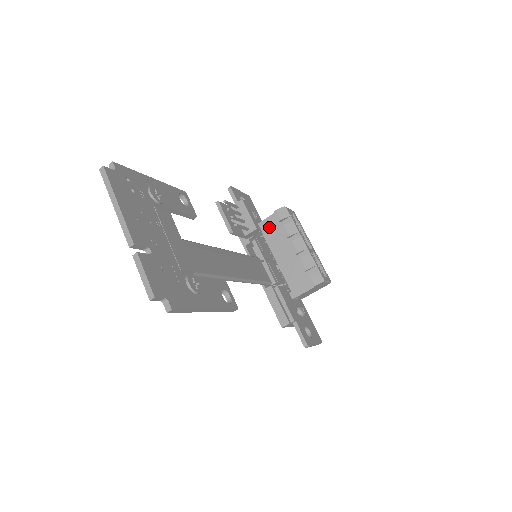
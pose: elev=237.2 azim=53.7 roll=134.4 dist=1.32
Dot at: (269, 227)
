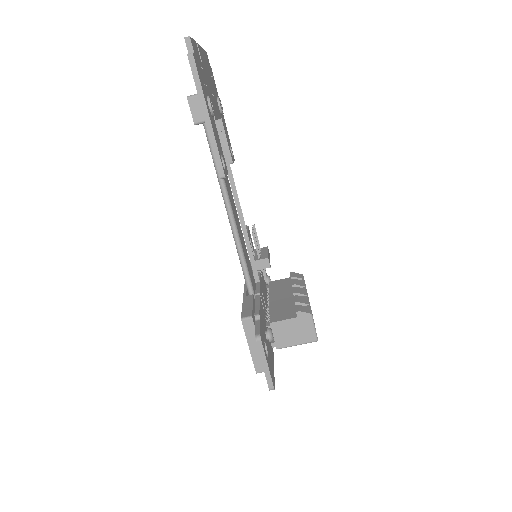
Dot at: (278, 284)
